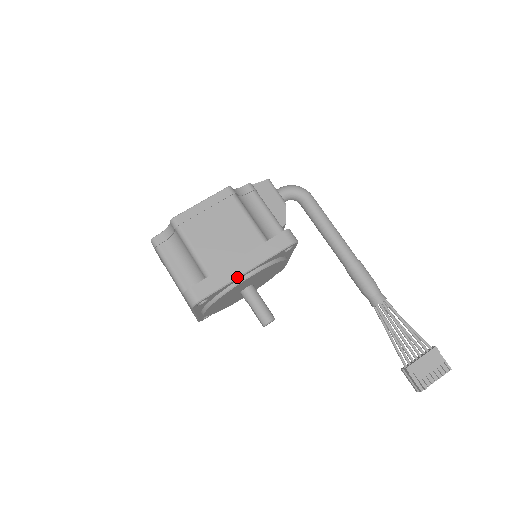
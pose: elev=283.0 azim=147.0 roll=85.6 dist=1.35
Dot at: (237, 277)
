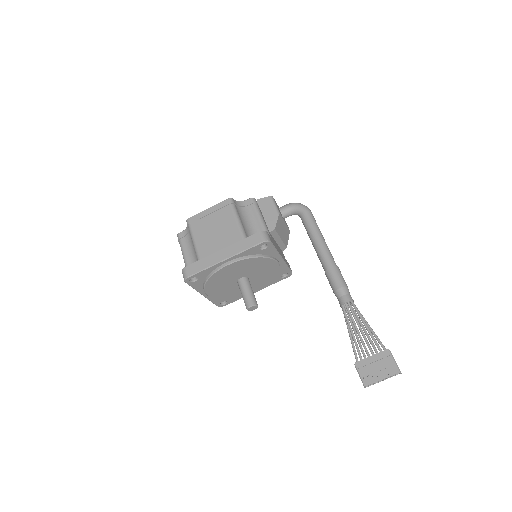
Dot at: (217, 263)
